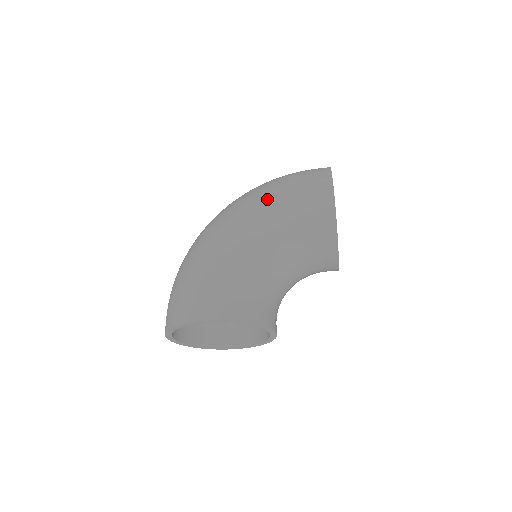
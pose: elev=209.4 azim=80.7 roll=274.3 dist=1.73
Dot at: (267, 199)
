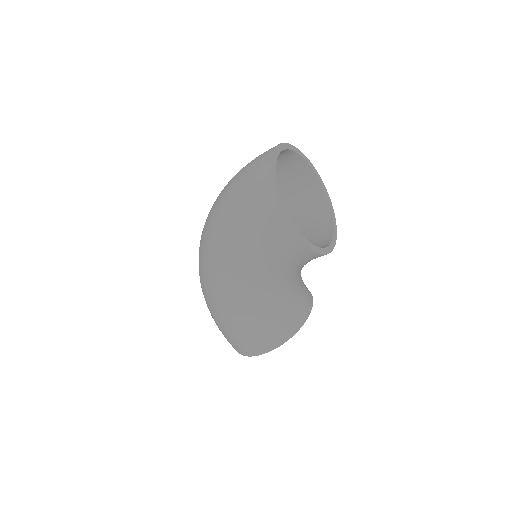
Dot at: (236, 256)
